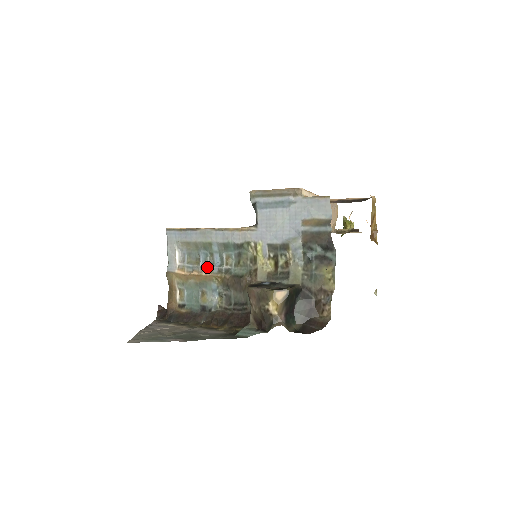
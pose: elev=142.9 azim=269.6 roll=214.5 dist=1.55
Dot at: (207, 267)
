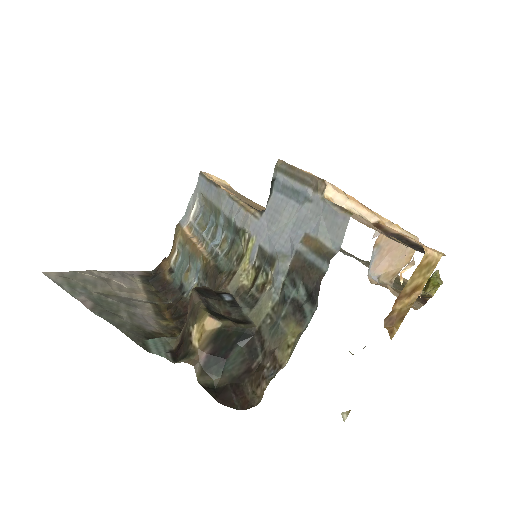
Dot at: (206, 239)
